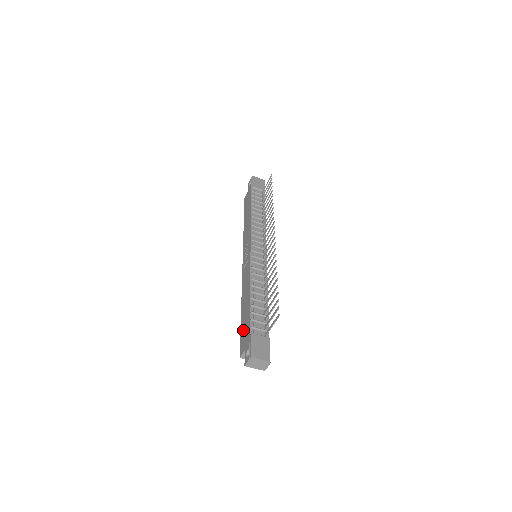
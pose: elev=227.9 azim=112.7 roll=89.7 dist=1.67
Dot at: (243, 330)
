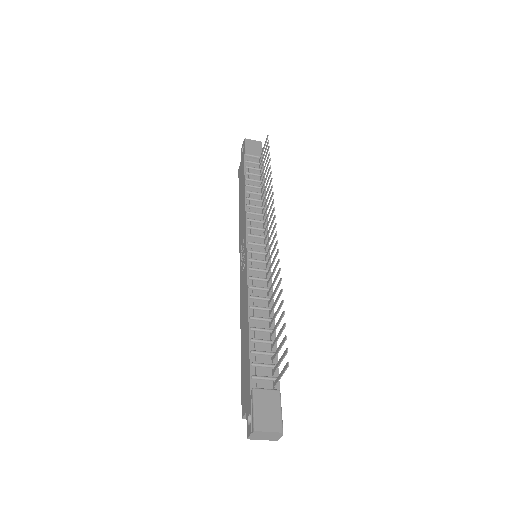
Dot at: (243, 376)
